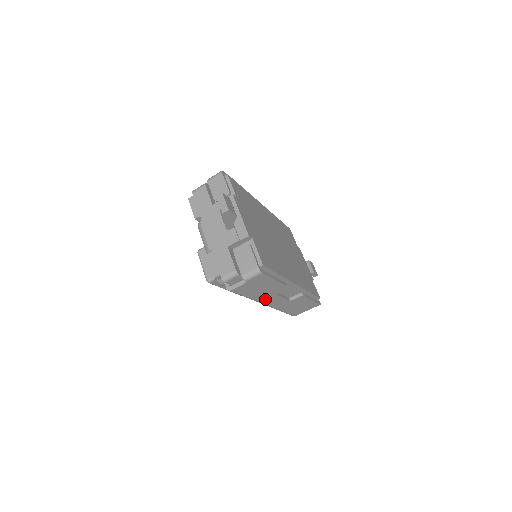
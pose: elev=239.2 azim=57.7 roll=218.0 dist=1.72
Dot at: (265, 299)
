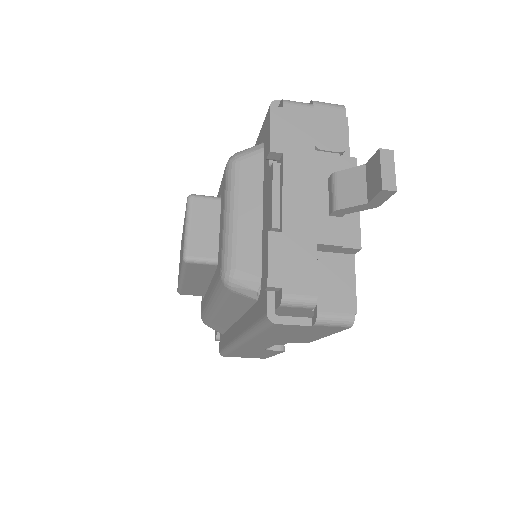
Dot at: (259, 341)
